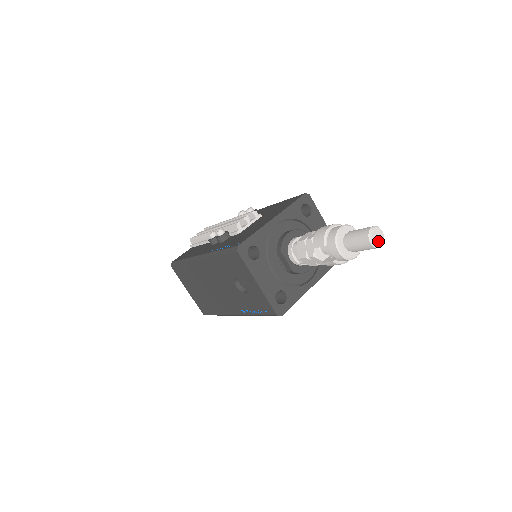
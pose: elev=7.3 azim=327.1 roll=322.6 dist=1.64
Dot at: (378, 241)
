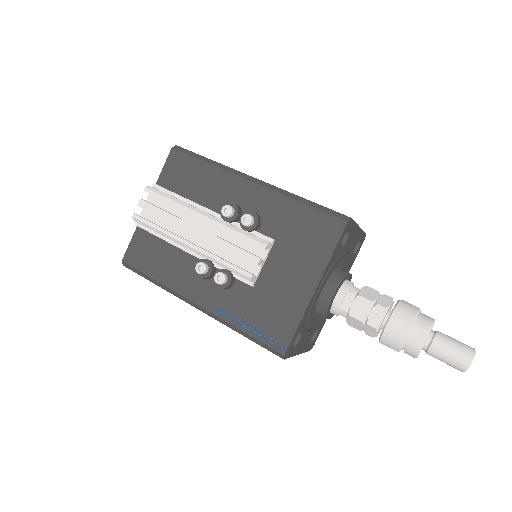
Dot at: occluded
